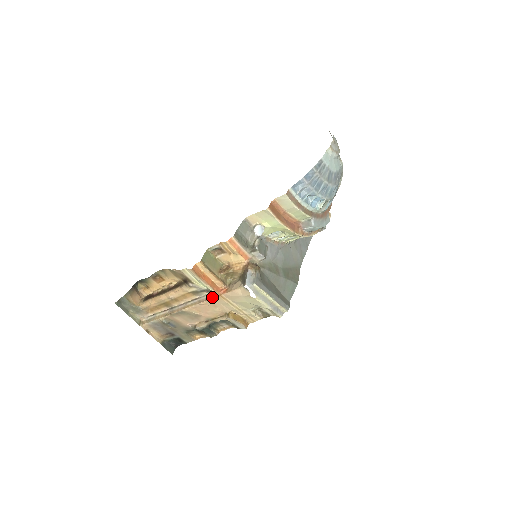
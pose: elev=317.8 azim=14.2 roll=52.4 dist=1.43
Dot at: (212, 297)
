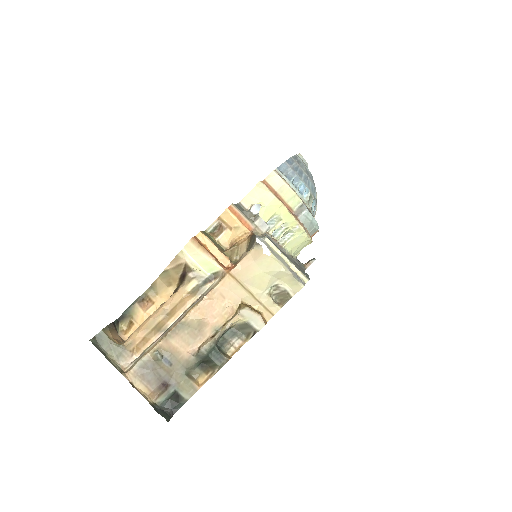
Dot at: (218, 282)
